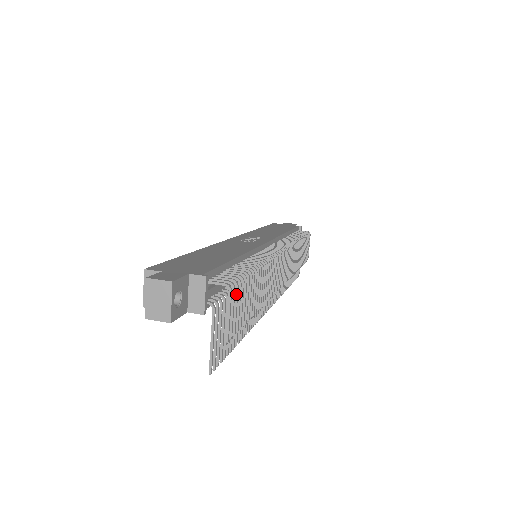
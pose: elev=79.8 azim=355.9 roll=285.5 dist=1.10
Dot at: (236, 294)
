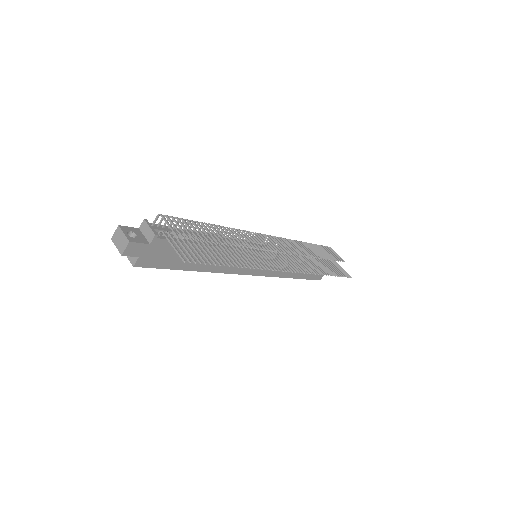
Dot at: (174, 220)
